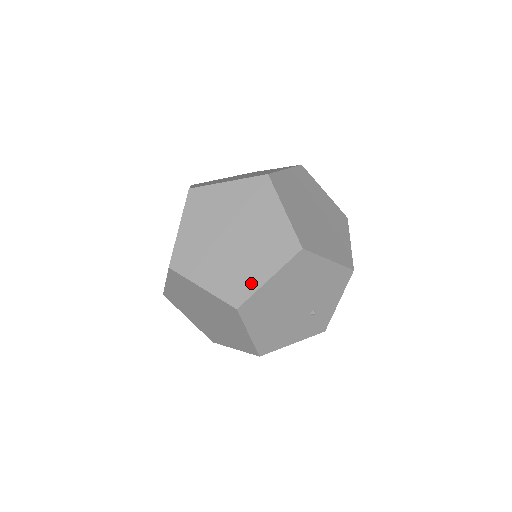
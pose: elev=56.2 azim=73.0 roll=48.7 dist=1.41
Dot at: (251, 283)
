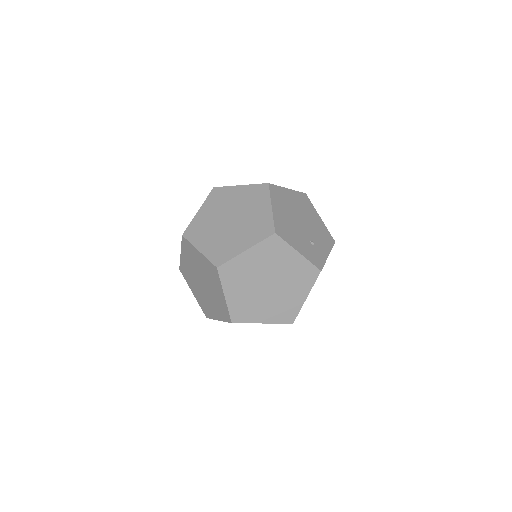
Dot at: occluded
